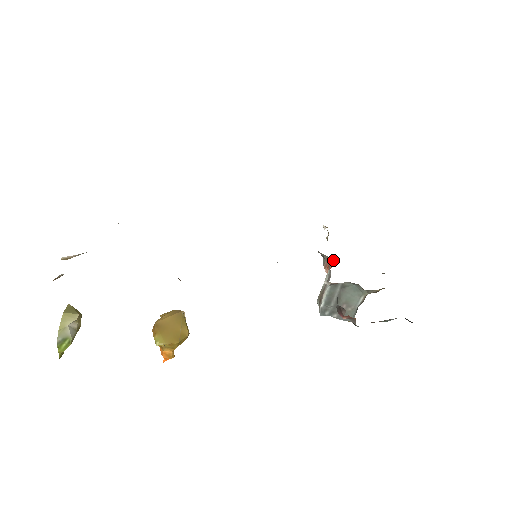
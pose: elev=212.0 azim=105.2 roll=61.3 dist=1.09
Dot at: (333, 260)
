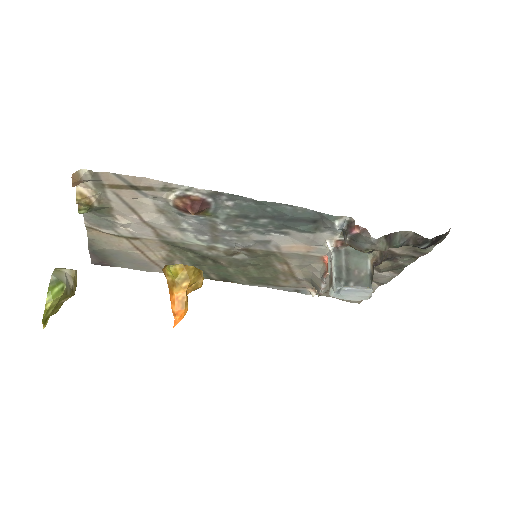
Dot at: occluded
